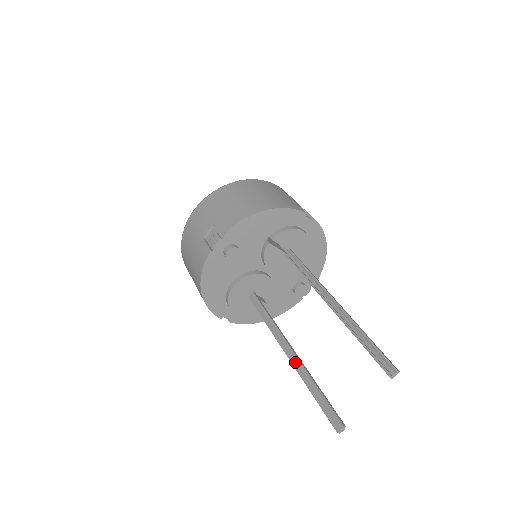
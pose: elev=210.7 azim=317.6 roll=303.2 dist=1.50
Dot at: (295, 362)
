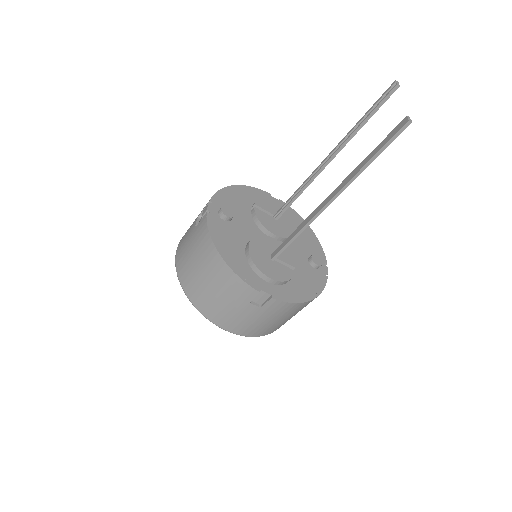
Dot at: (340, 187)
